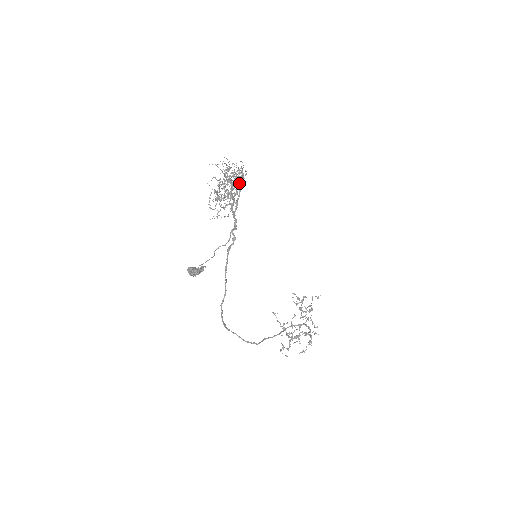
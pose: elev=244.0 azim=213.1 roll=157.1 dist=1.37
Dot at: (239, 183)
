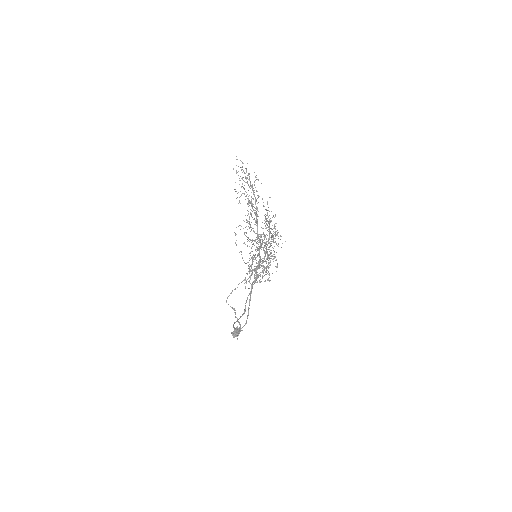
Dot at: (274, 242)
